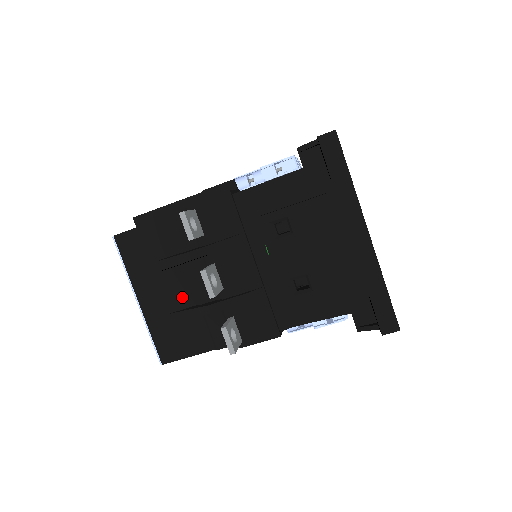
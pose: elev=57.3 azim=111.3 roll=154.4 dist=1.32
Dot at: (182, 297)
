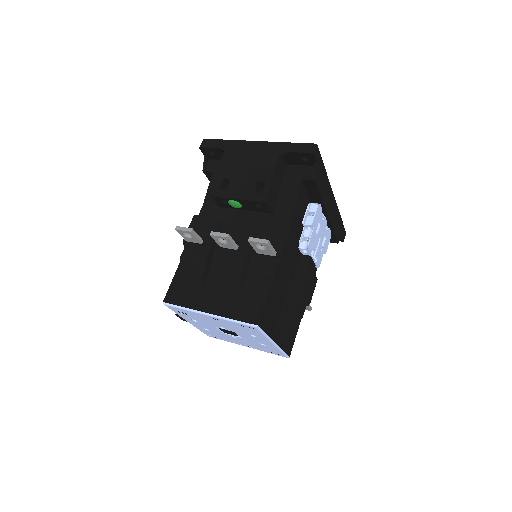
Dot at: (227, 281)
